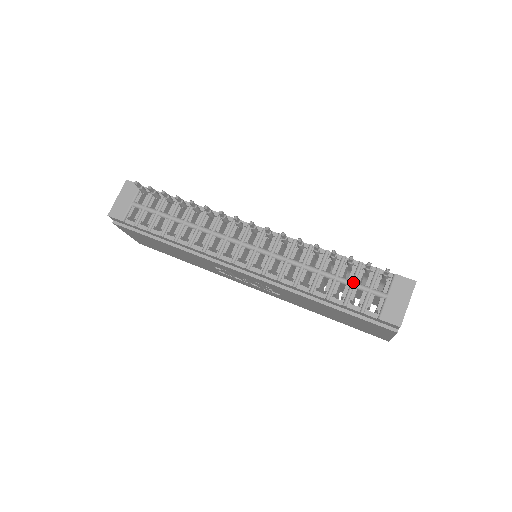
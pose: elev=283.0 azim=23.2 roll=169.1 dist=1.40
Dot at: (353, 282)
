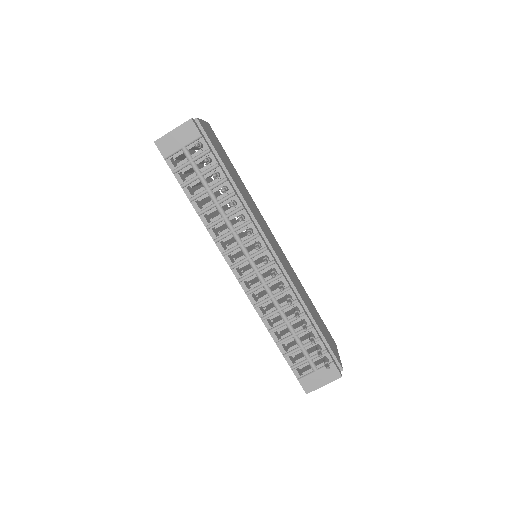
Dot at: (303, 347)
